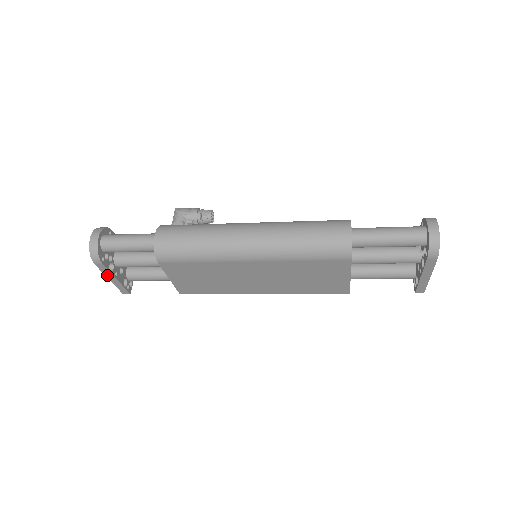
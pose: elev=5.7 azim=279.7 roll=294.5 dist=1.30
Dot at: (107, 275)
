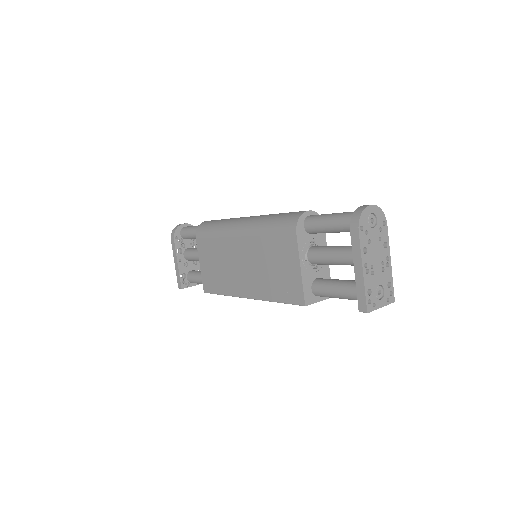
Dot at: (174, 256)
